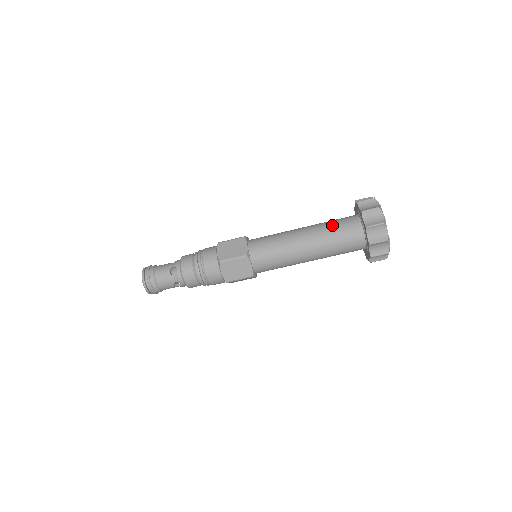
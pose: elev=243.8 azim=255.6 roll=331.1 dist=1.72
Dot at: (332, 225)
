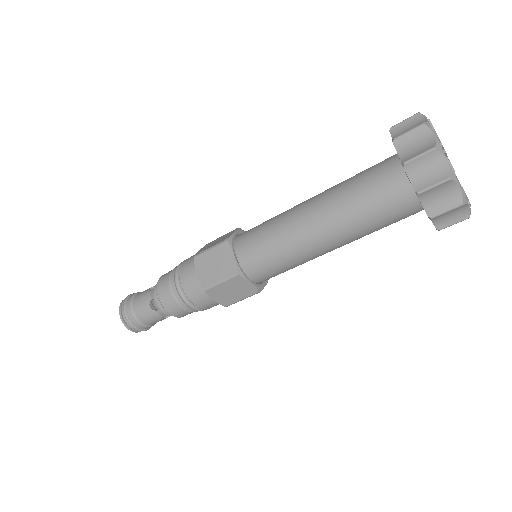
Dot at: (357, 191)
